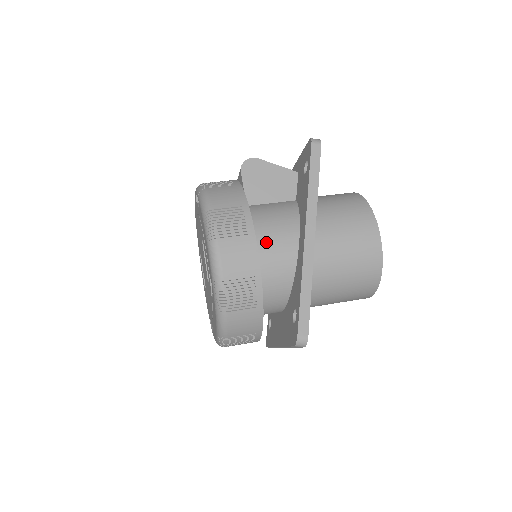
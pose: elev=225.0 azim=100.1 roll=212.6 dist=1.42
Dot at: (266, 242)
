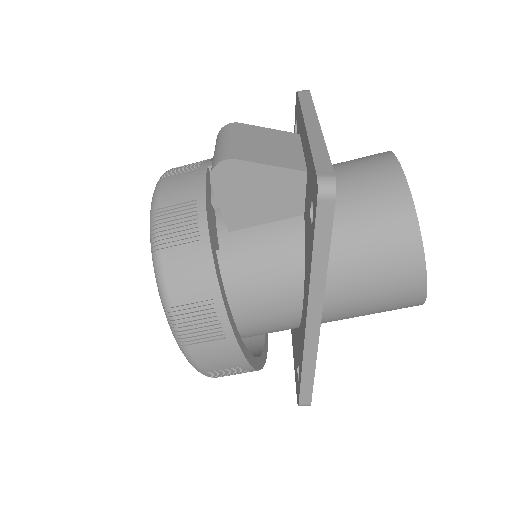
Dot at: (257, 307)
